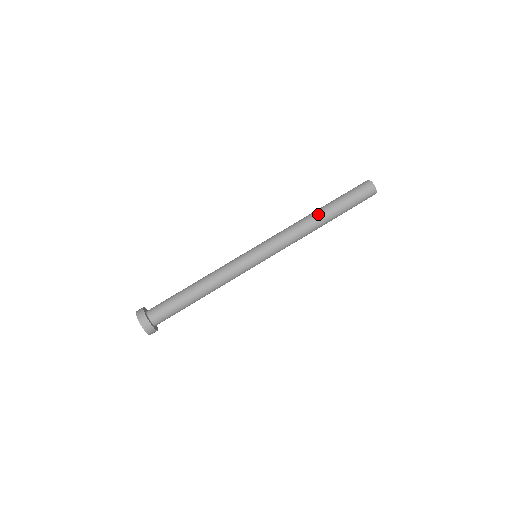
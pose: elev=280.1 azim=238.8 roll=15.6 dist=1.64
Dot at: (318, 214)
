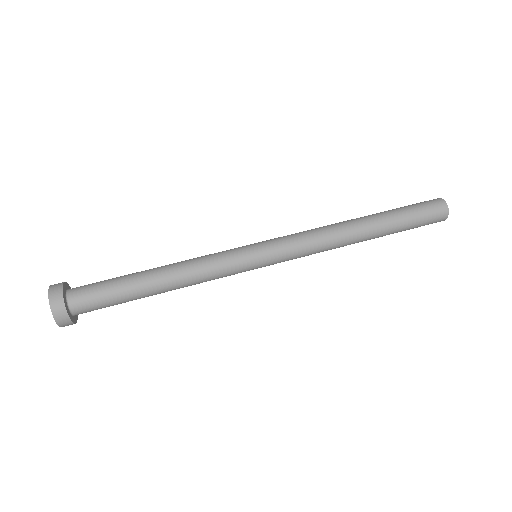
Dot at: occluded
